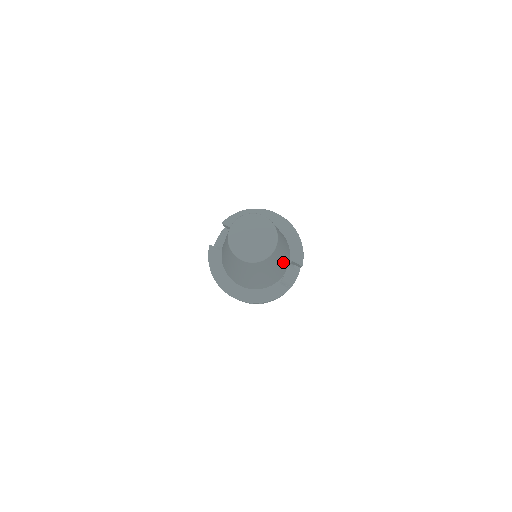
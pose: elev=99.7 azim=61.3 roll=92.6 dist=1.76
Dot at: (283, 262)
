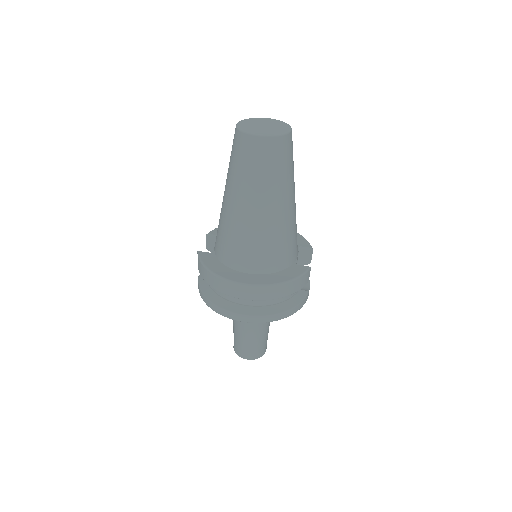
Dot at: (295, 212)
